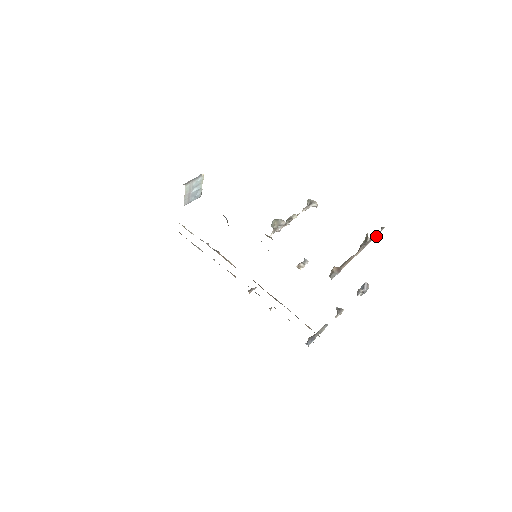
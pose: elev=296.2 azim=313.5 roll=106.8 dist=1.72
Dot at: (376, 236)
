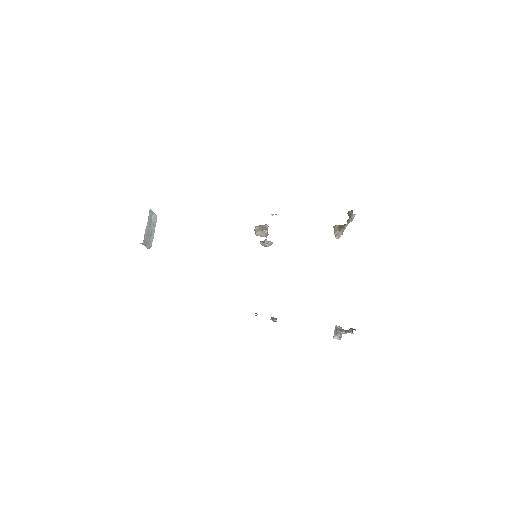
Dot at: occluded
